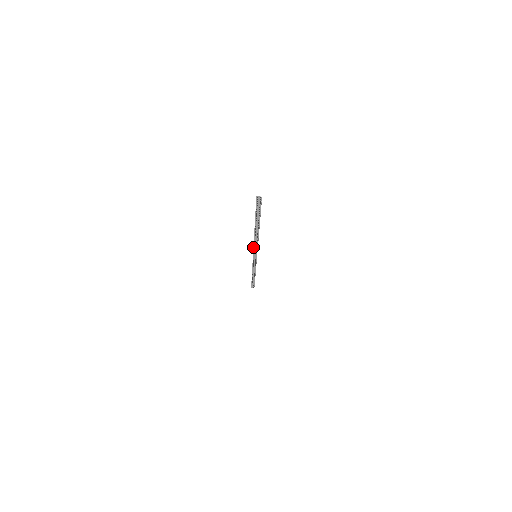
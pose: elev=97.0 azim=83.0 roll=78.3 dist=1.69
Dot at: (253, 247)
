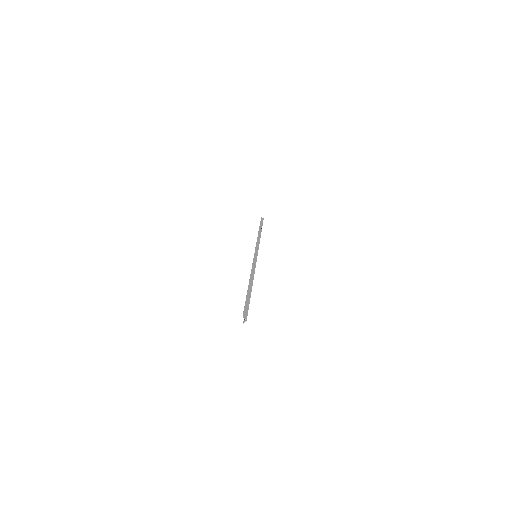
Dot at: (253, 261)
